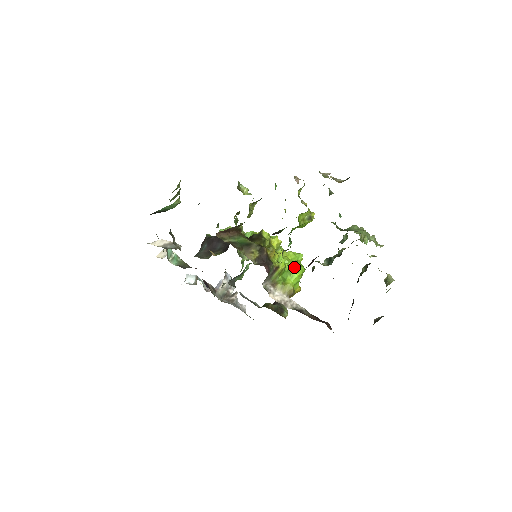
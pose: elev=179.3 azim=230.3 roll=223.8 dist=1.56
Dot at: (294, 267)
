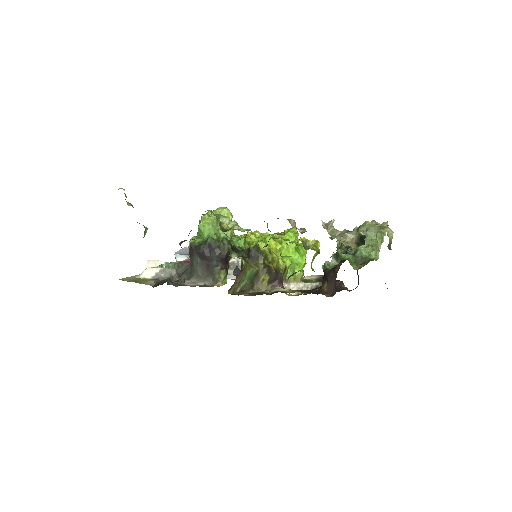
Dot at: (298, 255)
